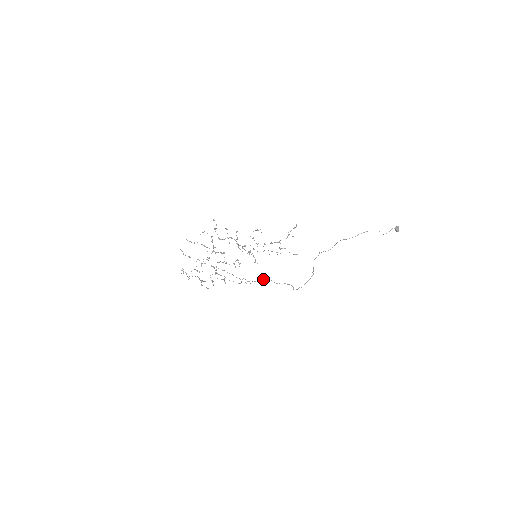
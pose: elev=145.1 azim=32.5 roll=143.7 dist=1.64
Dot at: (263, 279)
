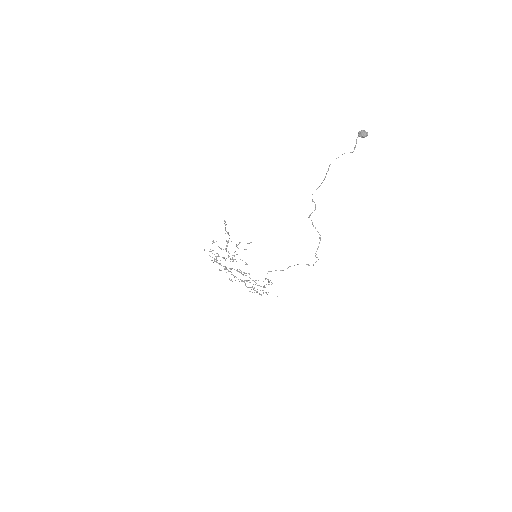
Dot at: (267, 273)
